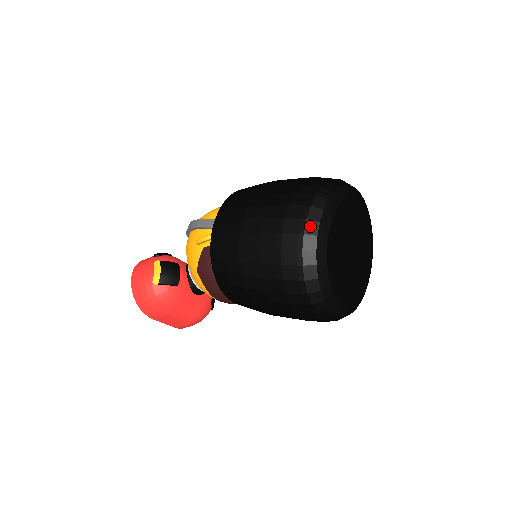
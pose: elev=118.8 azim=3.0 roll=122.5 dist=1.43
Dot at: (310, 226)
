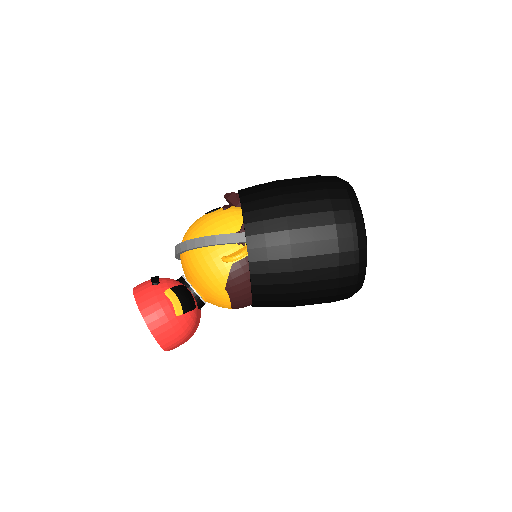
Dot at: (359, 228)
